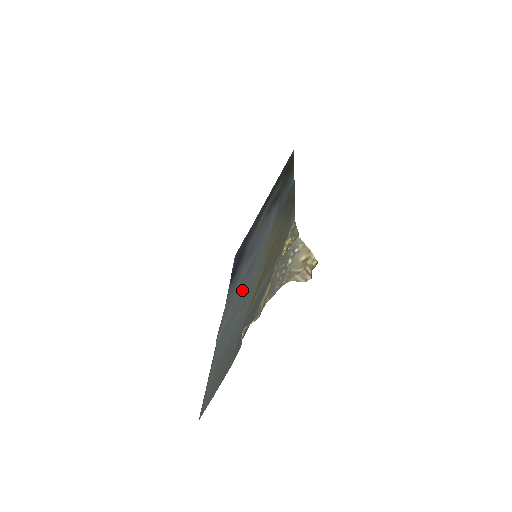
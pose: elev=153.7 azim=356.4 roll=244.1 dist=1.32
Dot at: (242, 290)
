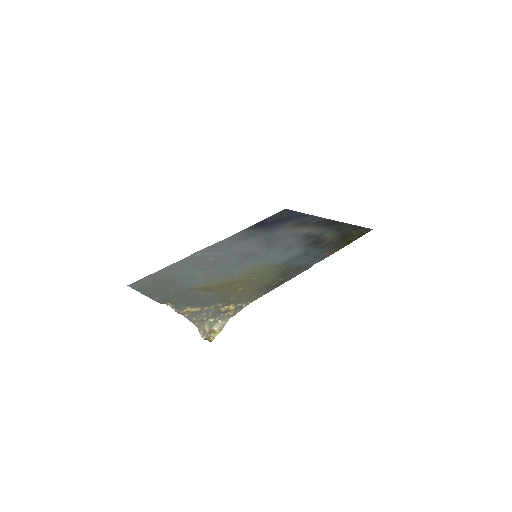
Dot at: (227, 259)
